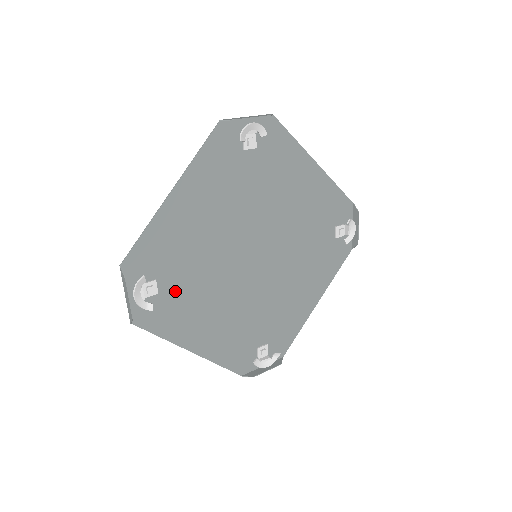
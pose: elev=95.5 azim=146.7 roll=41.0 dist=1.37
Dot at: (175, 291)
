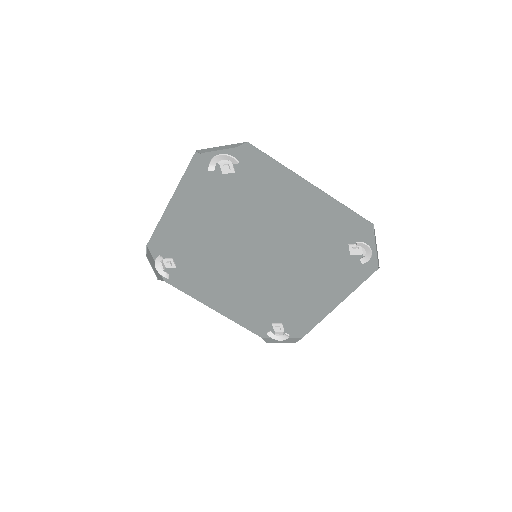
Dot at: (190, 268)
